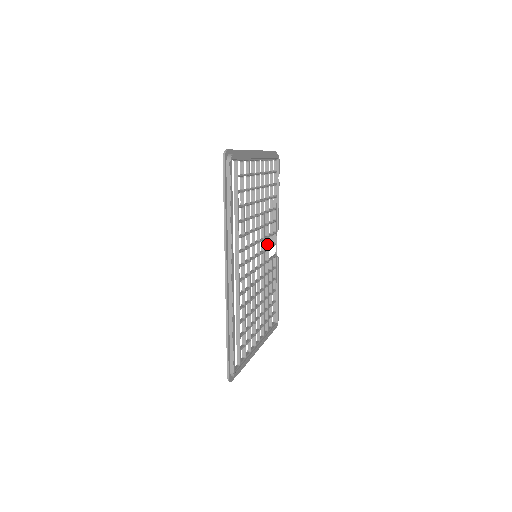
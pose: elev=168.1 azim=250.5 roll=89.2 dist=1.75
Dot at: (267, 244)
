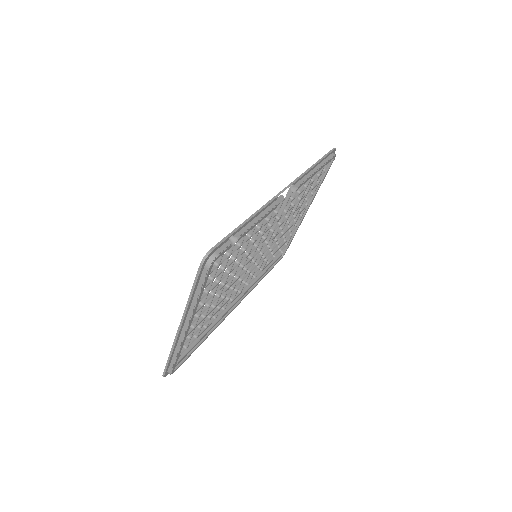
Dot at: (266, 230)
